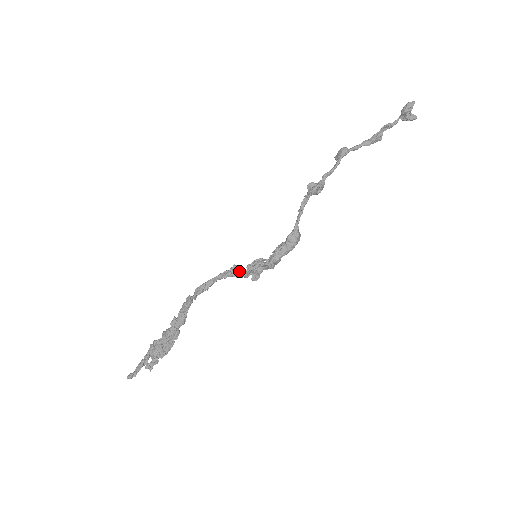
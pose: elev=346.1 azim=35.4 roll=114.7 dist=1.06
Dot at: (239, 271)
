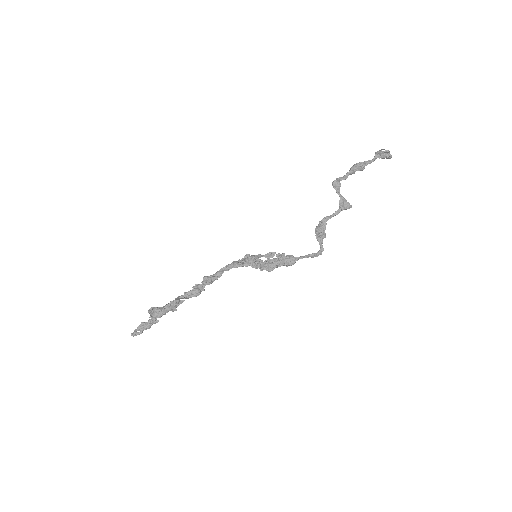
Dot at: (241, 266)
